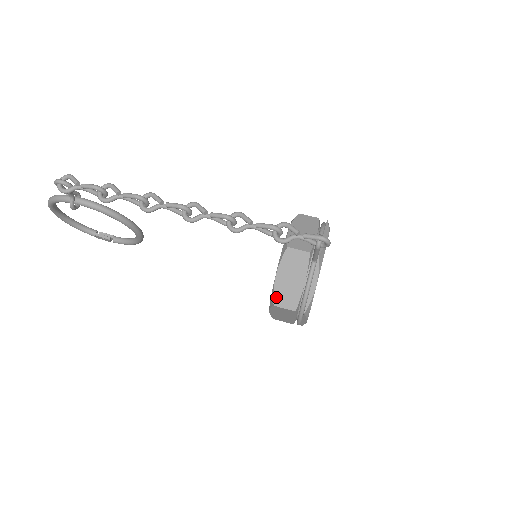
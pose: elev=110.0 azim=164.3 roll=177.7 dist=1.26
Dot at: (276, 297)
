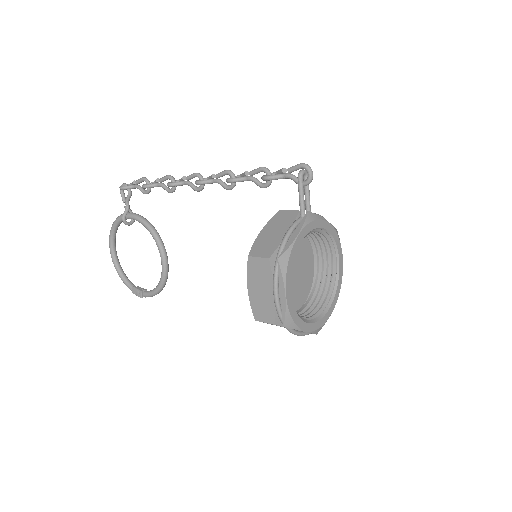
Dot at: (253, 249)
